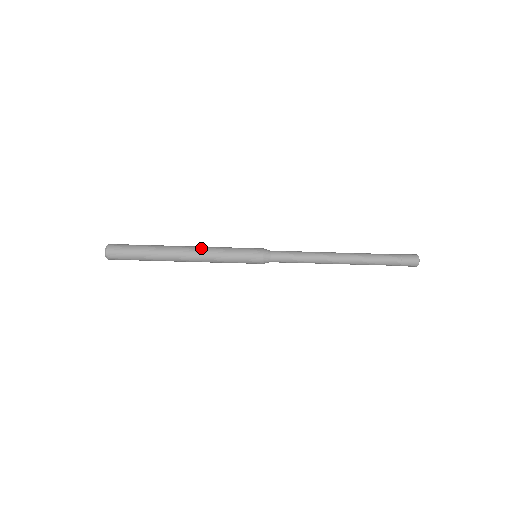
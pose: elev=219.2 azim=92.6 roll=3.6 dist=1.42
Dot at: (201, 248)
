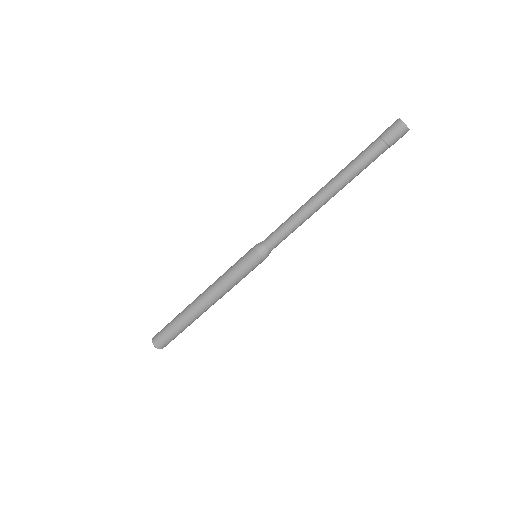
Dot at: (211, 285)
